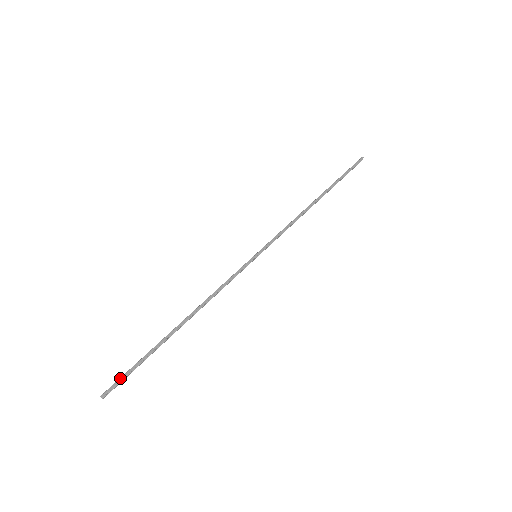
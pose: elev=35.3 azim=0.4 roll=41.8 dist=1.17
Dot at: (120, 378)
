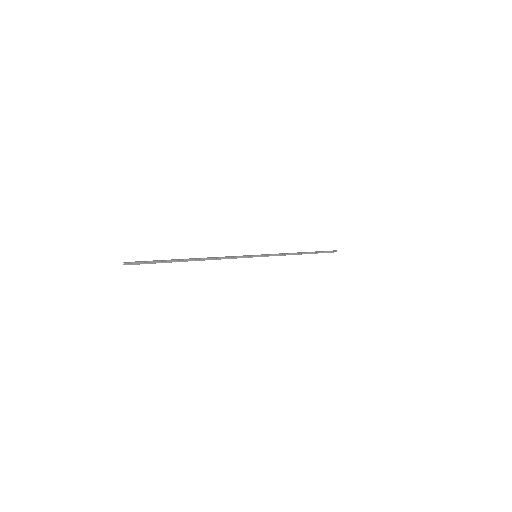
Dot at: (142, 261)
